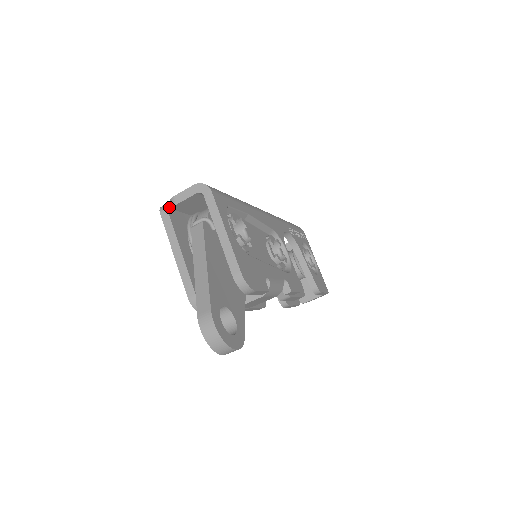
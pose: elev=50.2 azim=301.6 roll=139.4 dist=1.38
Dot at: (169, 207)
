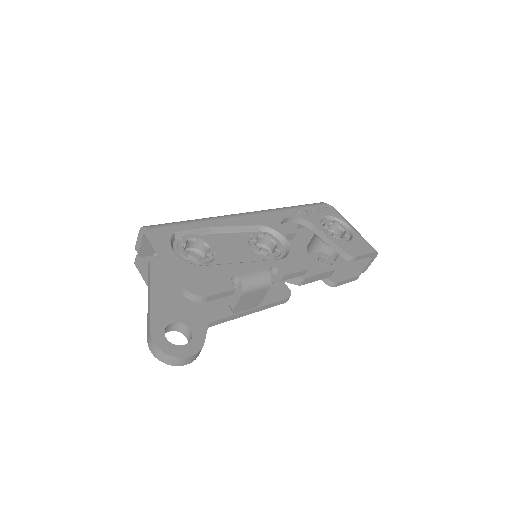
Dot at: (139, 256)
